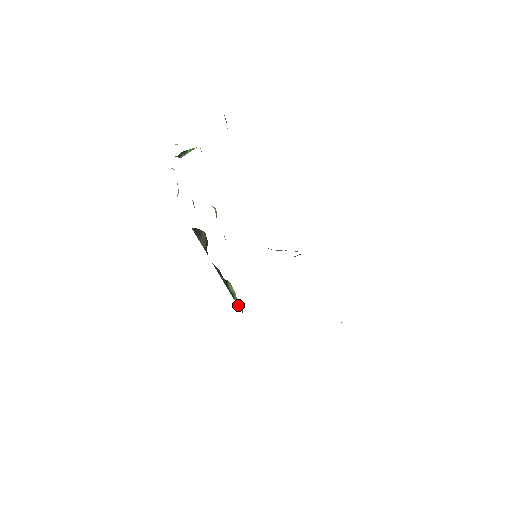
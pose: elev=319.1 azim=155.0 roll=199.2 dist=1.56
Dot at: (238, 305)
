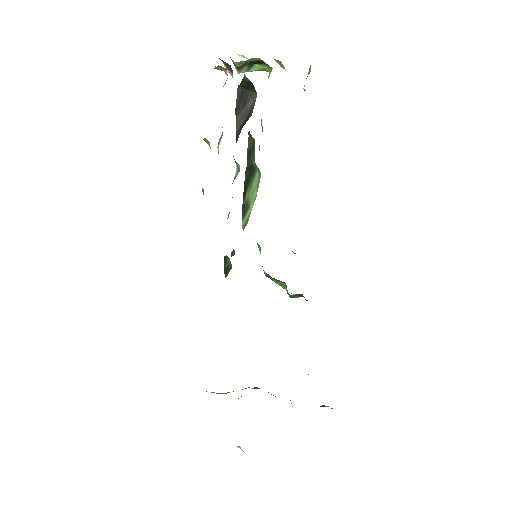
Dot at: (224, 264)
